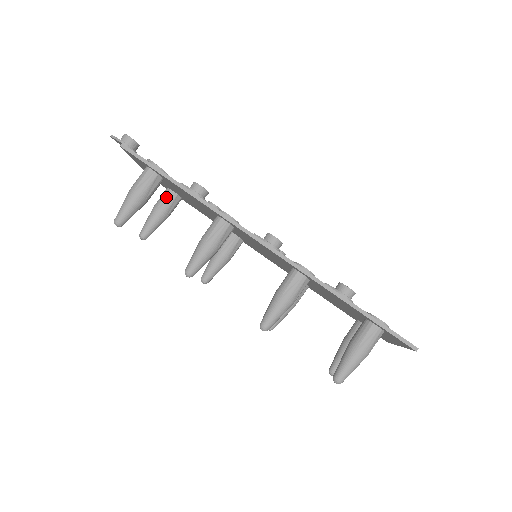
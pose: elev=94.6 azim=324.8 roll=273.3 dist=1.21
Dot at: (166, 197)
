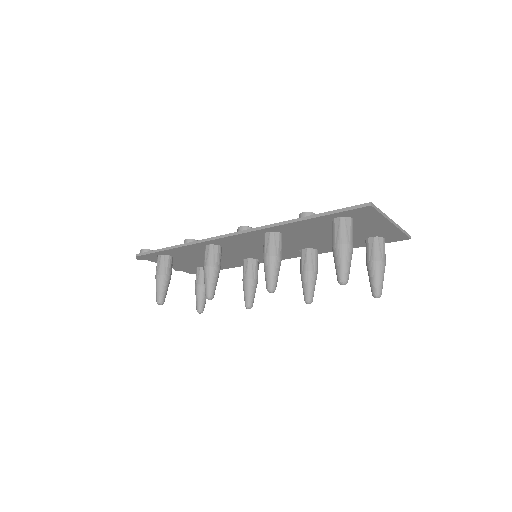
Dot at: (197, 274)
